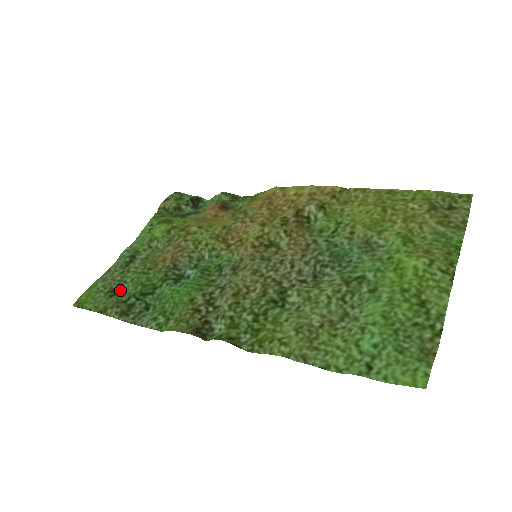
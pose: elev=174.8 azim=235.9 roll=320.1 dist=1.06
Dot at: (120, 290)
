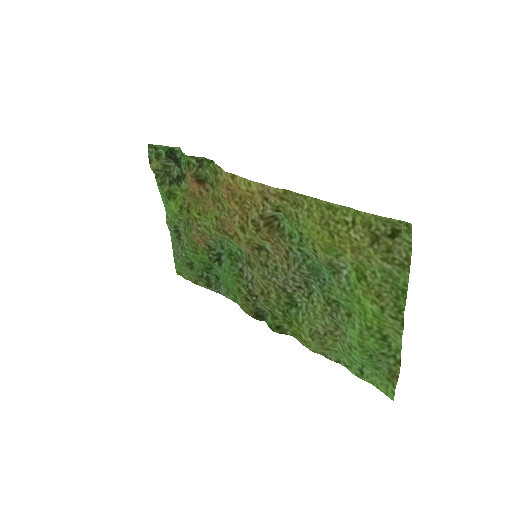
Dot at: (192, 263)
